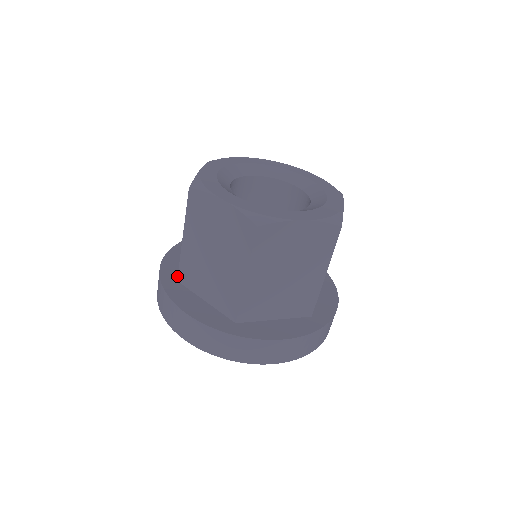
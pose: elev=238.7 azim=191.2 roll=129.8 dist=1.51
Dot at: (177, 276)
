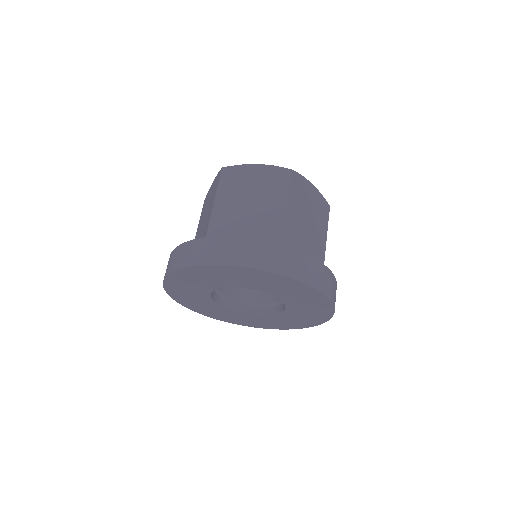
Dot at: occluded
